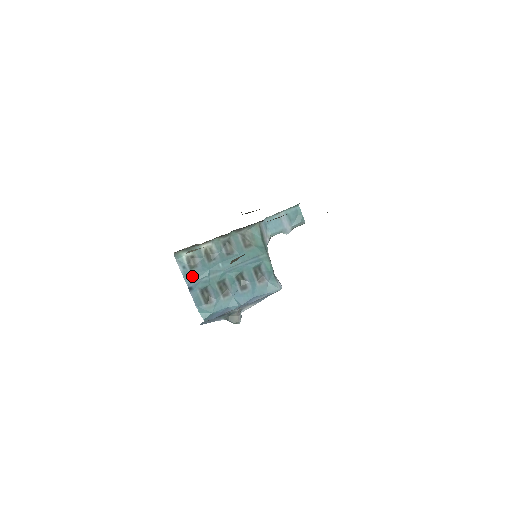
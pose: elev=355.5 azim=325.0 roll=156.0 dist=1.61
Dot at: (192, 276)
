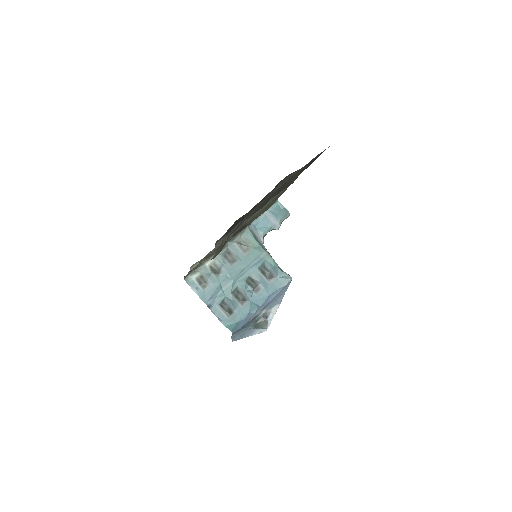
Dot at: (207, 294)
